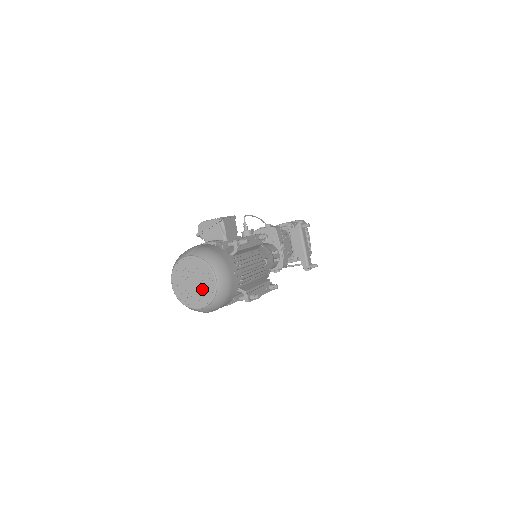
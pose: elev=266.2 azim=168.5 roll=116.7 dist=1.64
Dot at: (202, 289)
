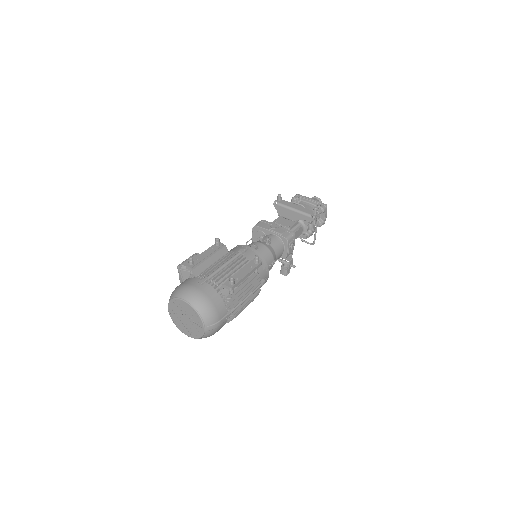
Dot at: (190, 316)
